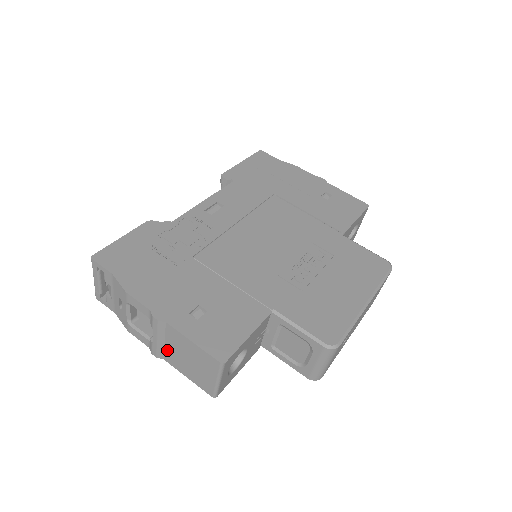
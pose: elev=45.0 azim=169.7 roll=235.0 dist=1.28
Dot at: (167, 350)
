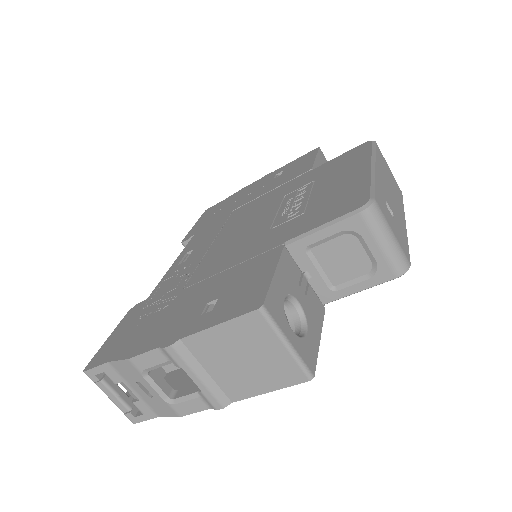
Dot at: (220, 381)
